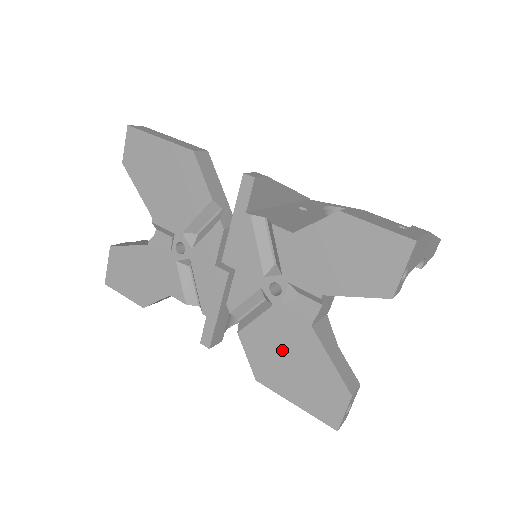
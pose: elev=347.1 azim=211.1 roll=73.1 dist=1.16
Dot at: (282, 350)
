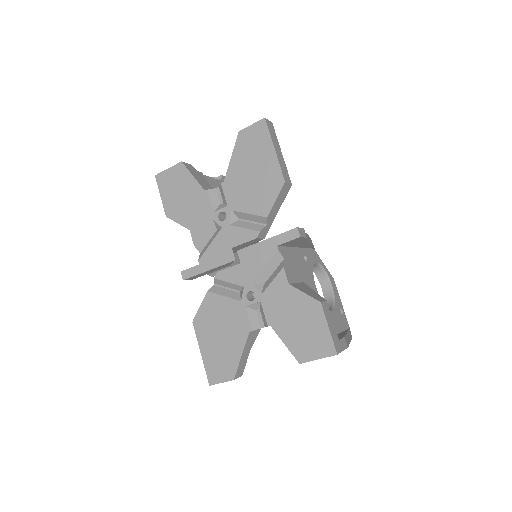
Dot at: (222, 325)
